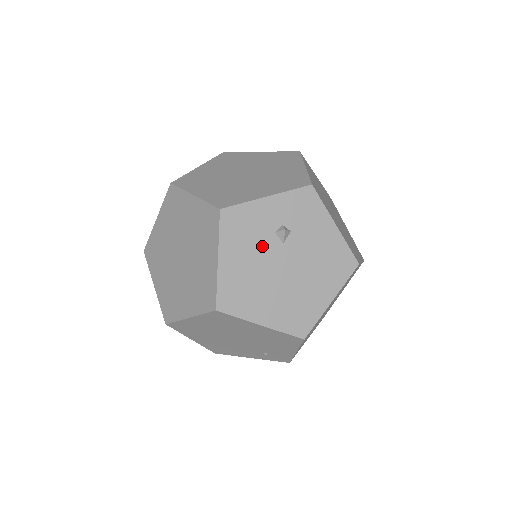
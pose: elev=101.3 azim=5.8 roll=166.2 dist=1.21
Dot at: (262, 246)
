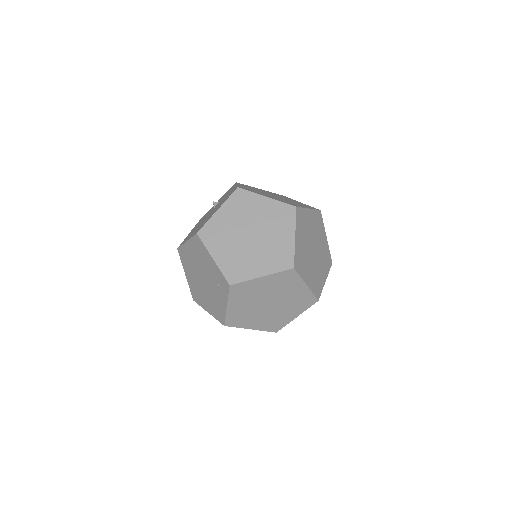
Dot at: occluded
